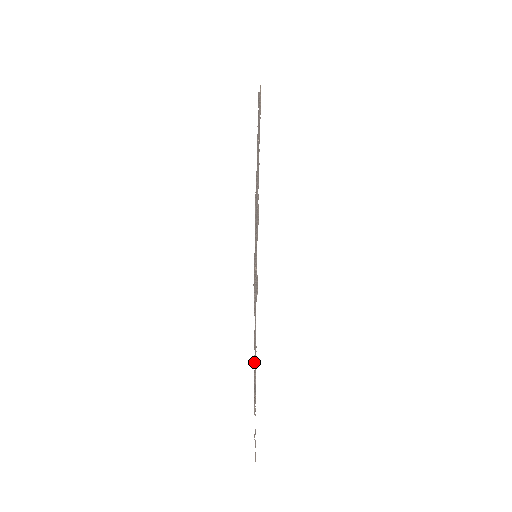
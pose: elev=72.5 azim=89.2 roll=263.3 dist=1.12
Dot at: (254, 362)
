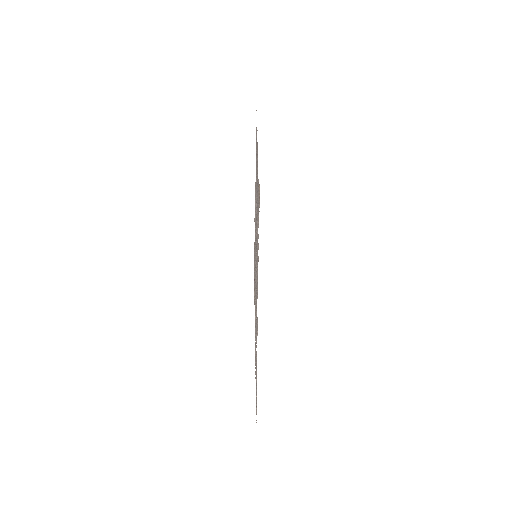
Dot at: occluded
